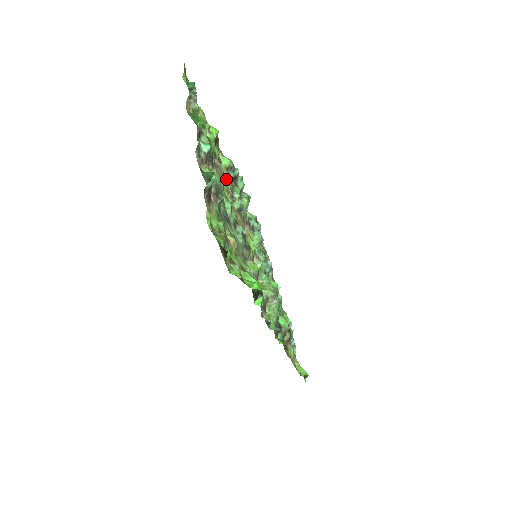
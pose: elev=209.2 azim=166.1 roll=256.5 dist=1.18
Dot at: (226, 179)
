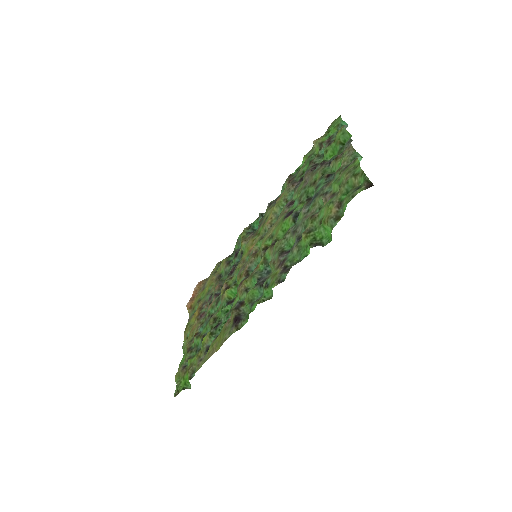
Dot at: (294, 191)
